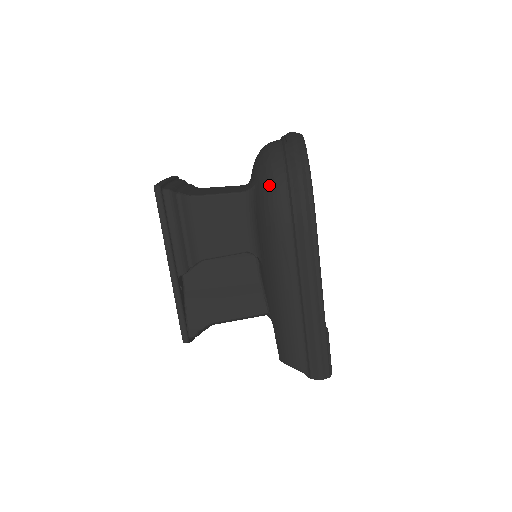
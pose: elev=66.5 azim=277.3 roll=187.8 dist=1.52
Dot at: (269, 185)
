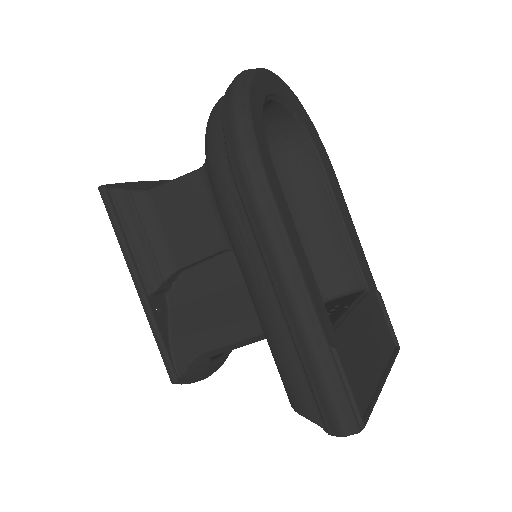
Dot at: (207, 144)
